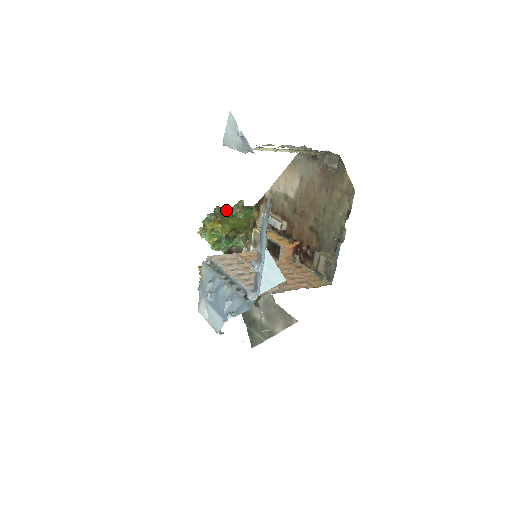
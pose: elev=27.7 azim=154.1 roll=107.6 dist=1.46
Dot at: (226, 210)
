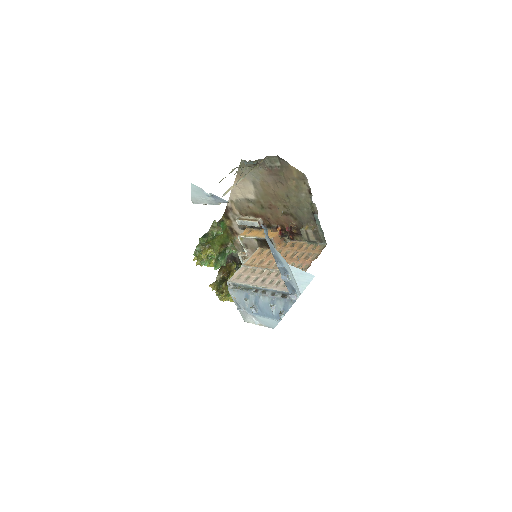
Dot at: (208, 236)
